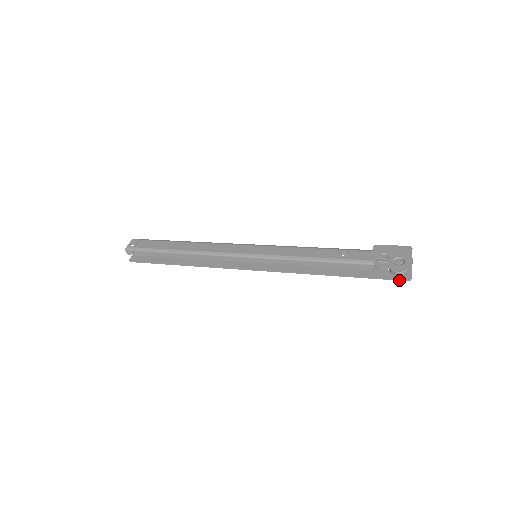
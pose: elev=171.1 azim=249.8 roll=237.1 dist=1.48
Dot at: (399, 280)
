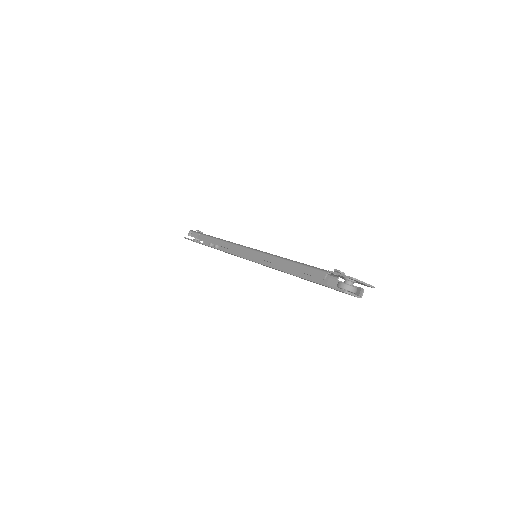
Dot at: (337, 289)
